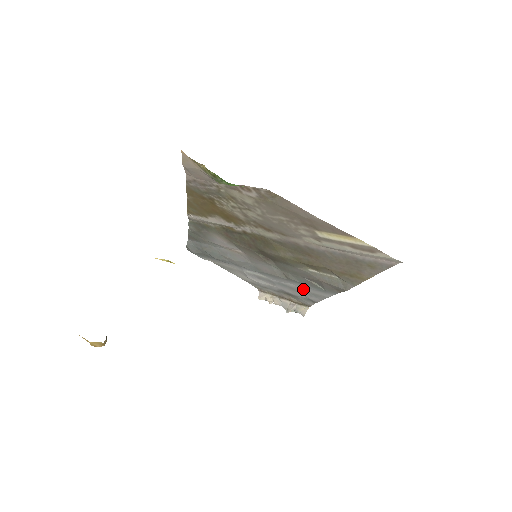
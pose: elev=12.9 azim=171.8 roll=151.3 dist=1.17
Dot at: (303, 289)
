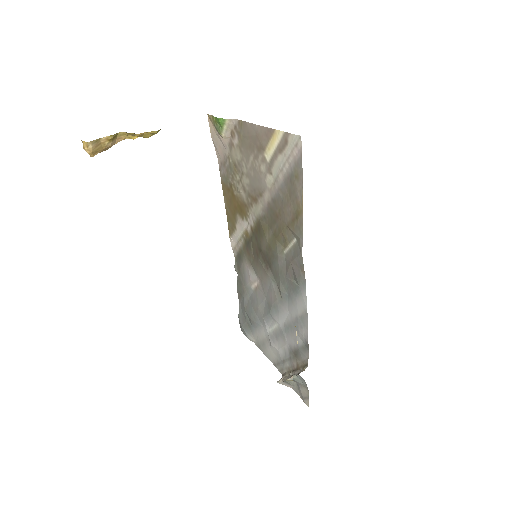
Dot at: (295, 315)
